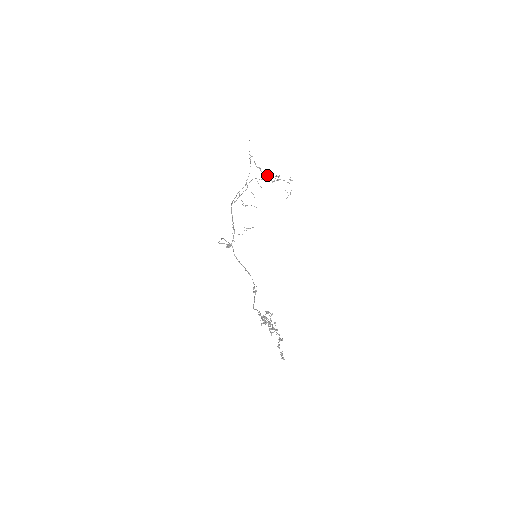
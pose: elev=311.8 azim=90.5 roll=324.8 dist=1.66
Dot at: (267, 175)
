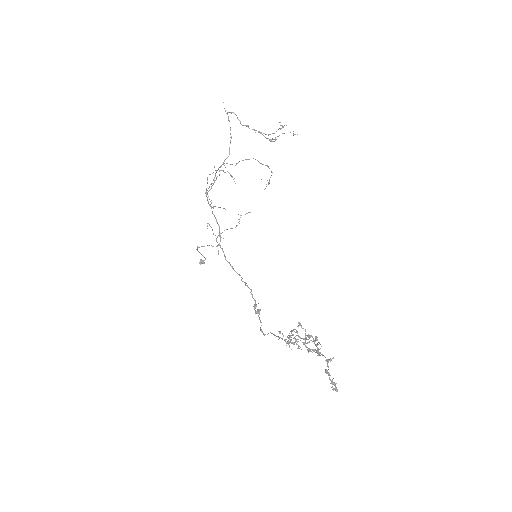
Dot at: (260, 132)
